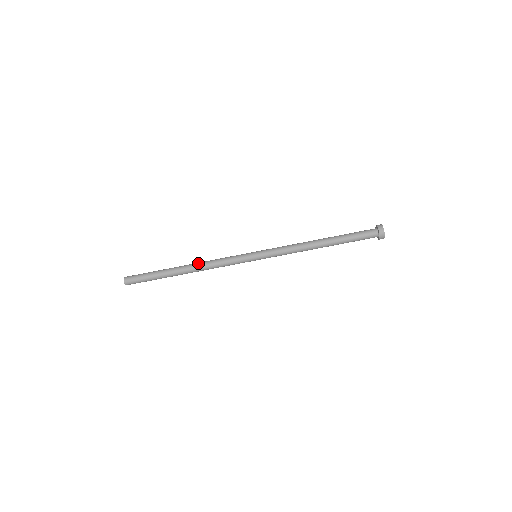
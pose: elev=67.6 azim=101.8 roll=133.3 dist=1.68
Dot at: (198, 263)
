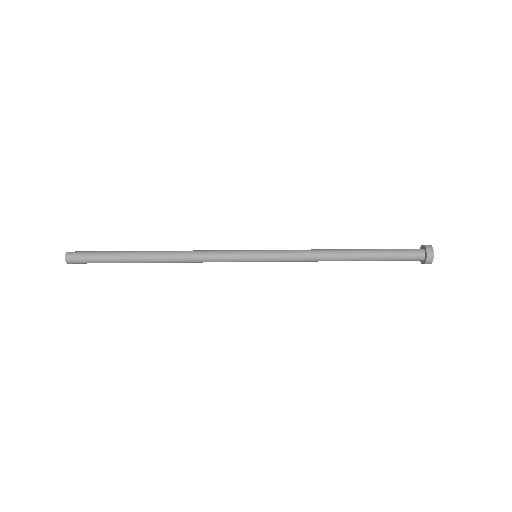
Dot at: occluded
